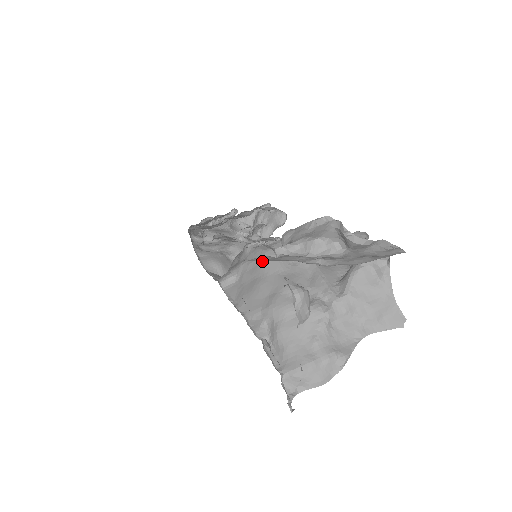
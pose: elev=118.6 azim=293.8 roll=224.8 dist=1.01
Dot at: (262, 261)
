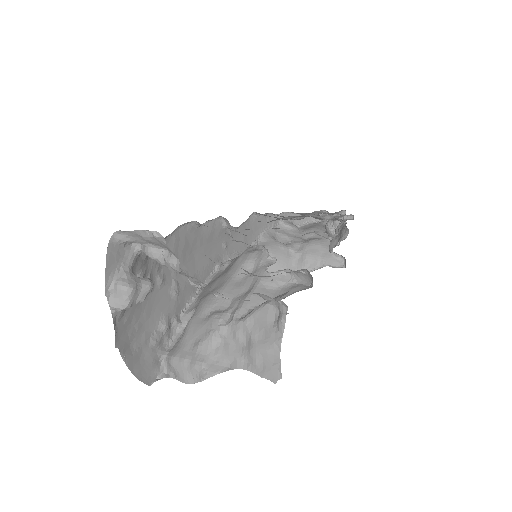
Dot at: occluded
